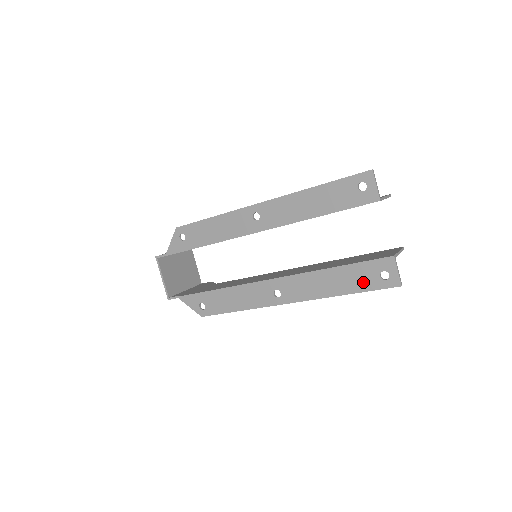
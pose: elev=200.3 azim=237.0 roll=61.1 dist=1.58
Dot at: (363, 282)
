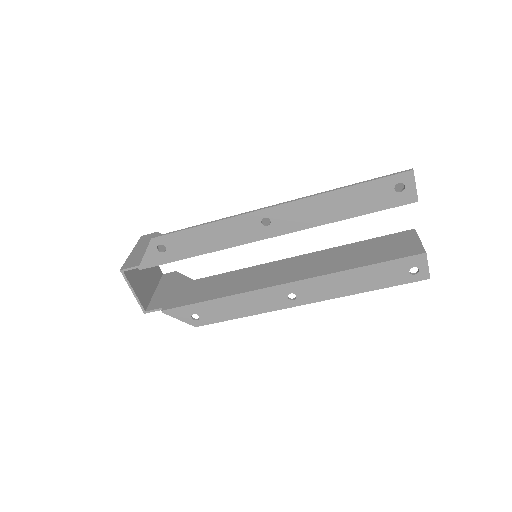
Dot at: (391, 278)
